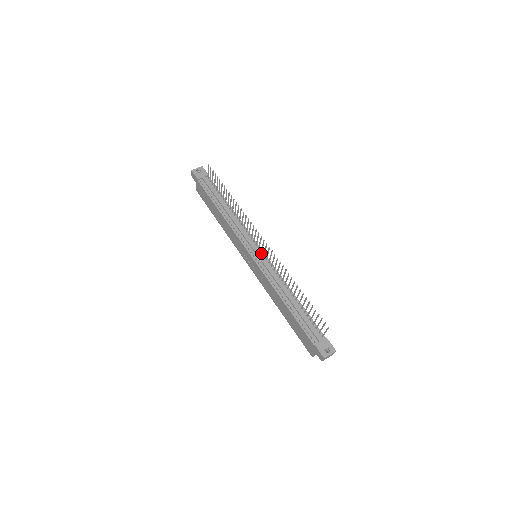
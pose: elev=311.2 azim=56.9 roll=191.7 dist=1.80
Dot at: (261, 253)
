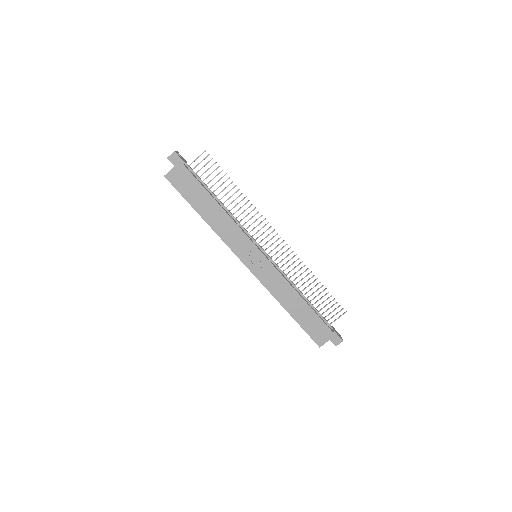
Dot at: occluded
